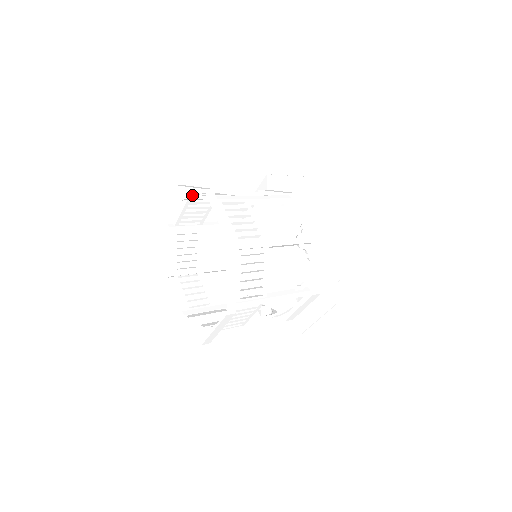
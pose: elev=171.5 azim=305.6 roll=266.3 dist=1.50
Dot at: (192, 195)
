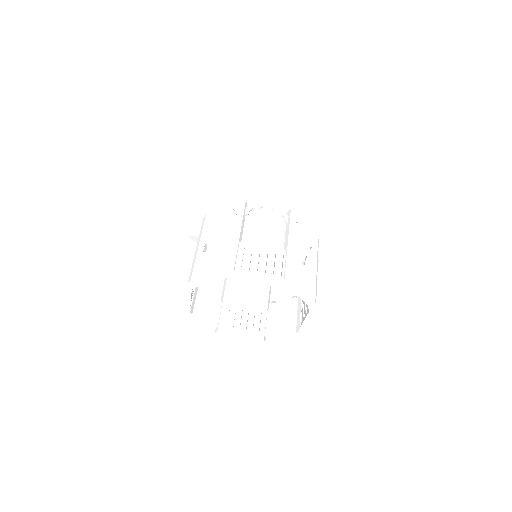
Dot at: occluded
